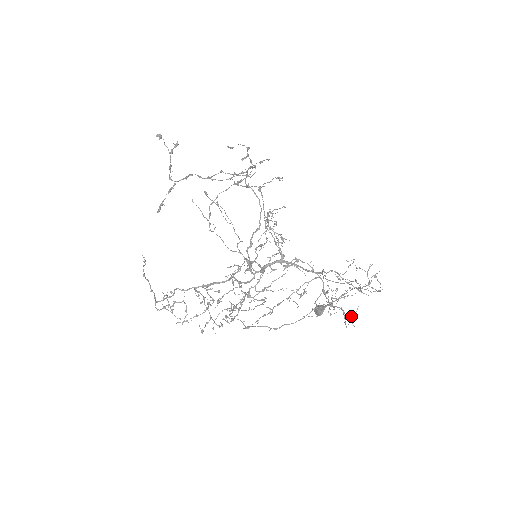
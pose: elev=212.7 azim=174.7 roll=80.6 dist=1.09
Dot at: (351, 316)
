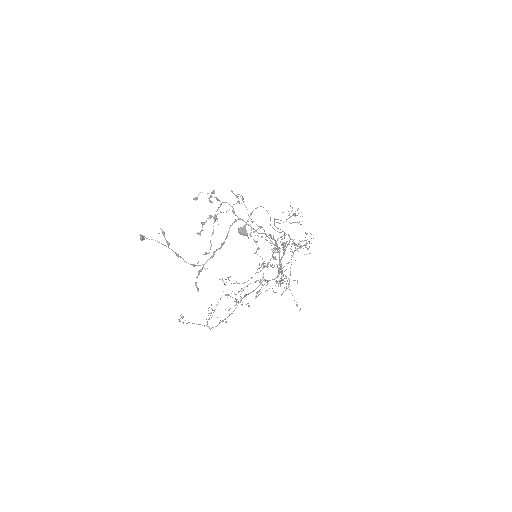
Dot at: (306, 243)
